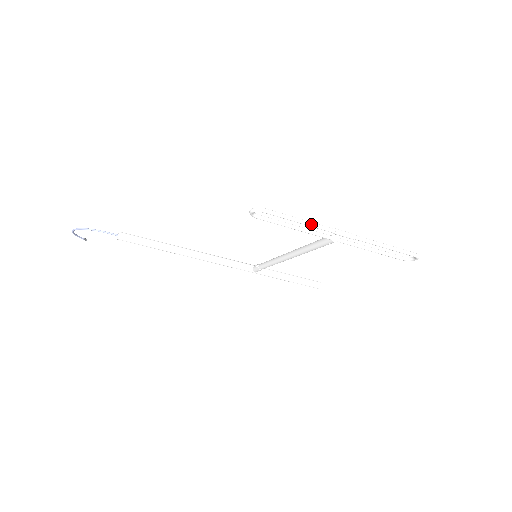
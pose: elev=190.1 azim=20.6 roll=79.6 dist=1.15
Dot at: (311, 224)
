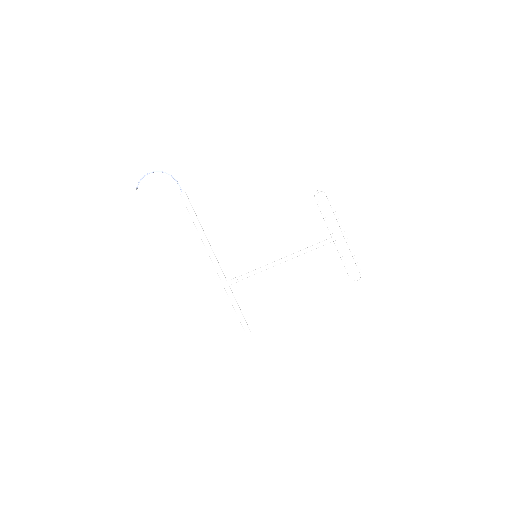
Dot at: (337, 216)
